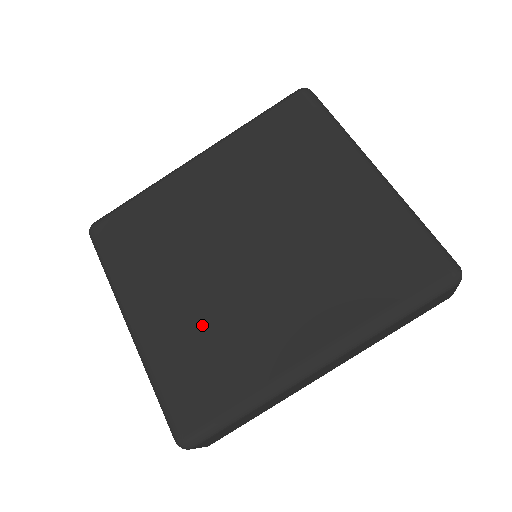
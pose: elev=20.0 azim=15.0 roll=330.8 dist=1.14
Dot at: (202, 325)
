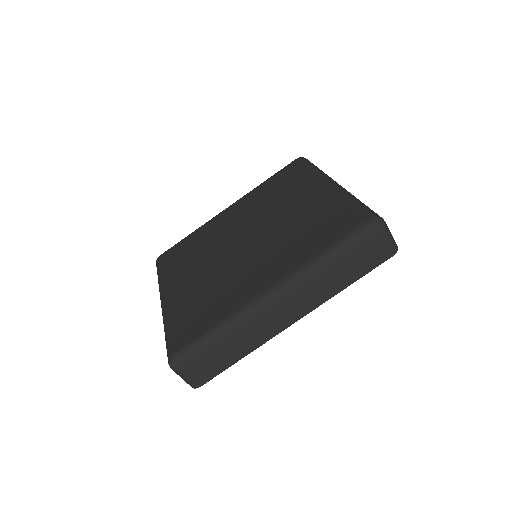
Dot at: (204, 290)
